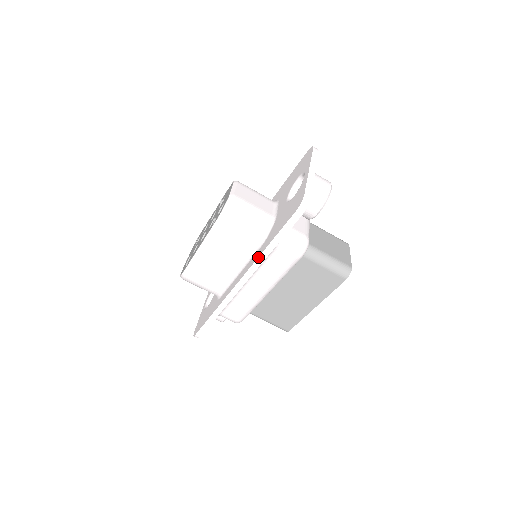
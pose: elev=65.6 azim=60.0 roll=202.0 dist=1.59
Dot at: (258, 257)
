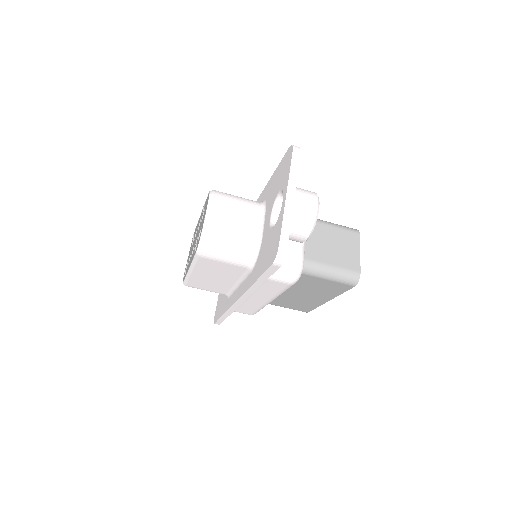
Dot at: (248, 288)
